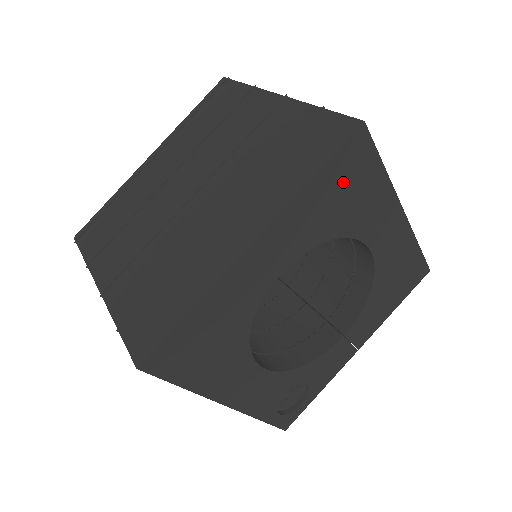
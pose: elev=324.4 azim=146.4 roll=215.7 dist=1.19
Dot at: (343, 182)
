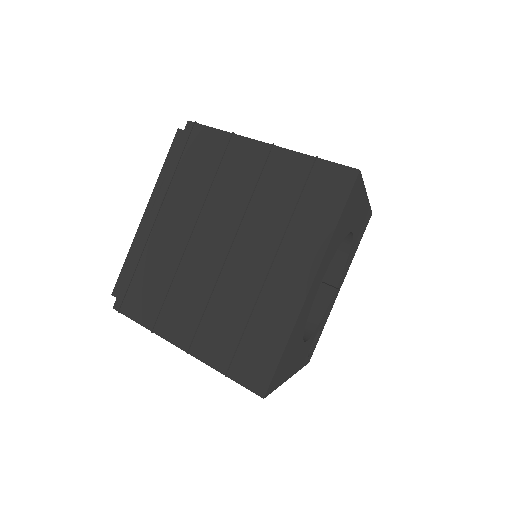
Dot at: (348, 211)
